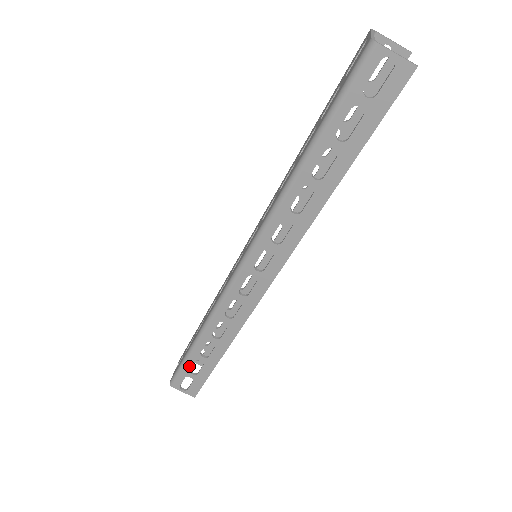
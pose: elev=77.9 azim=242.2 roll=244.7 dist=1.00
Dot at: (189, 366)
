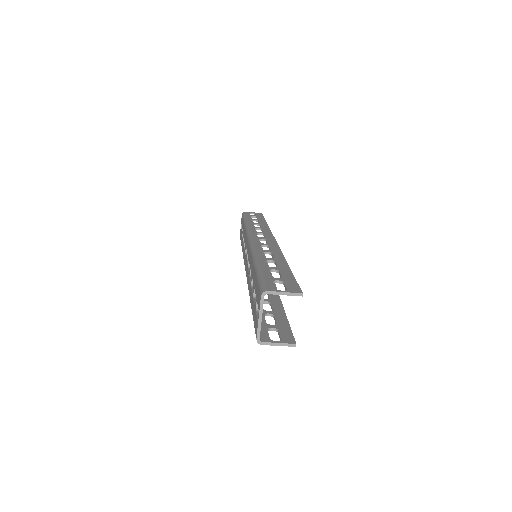
Dot at: occluded
